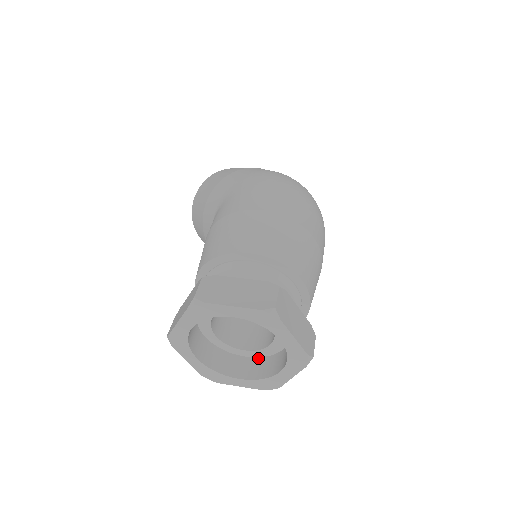
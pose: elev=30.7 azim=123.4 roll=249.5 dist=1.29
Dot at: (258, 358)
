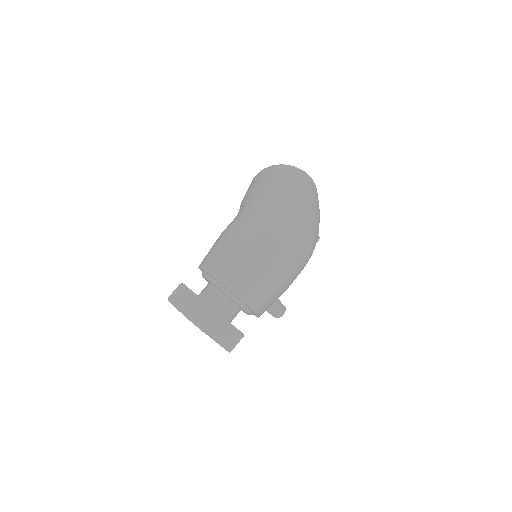
Dot at: occluded
